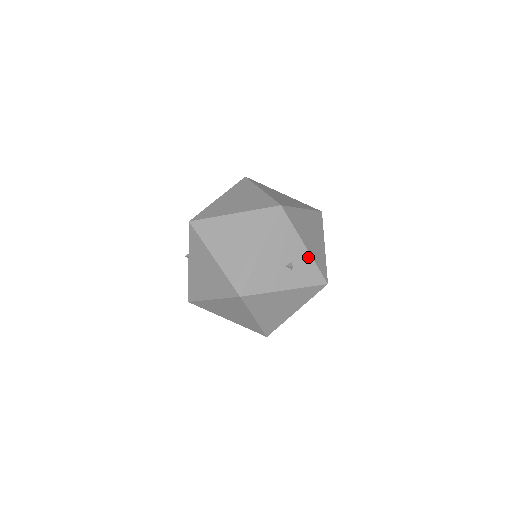
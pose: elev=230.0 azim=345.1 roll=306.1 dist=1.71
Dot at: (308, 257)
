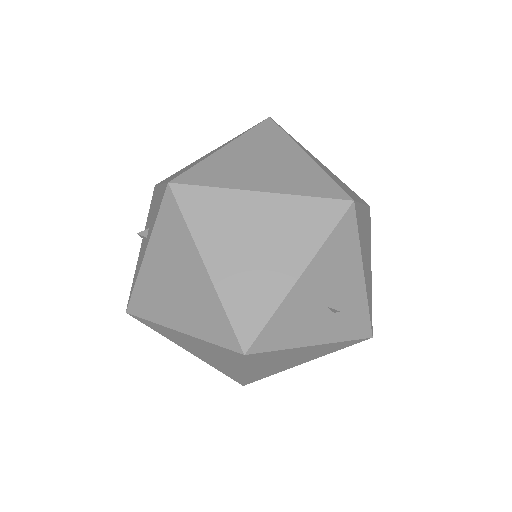
Dot at: (362, 294)
